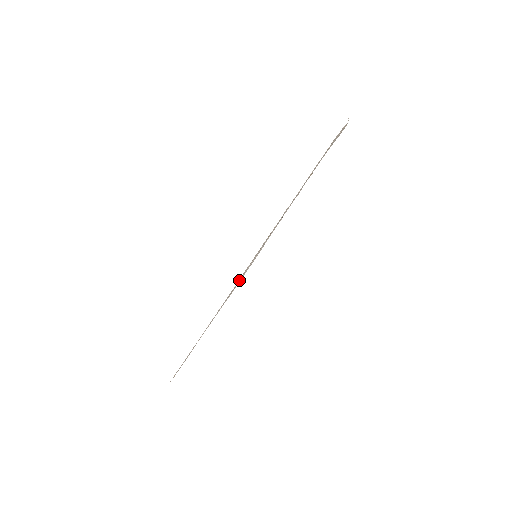
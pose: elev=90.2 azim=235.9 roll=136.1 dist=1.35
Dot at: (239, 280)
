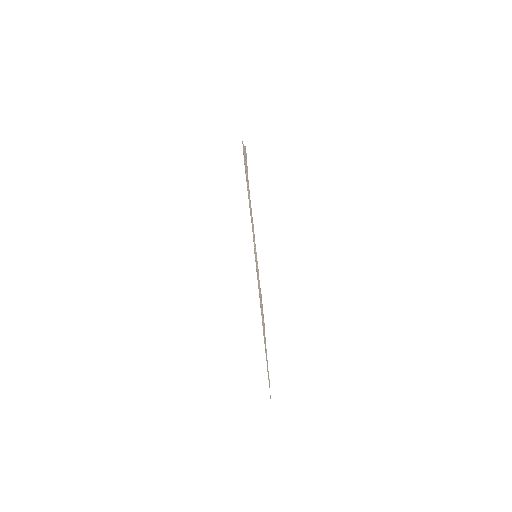
Dot at: (251, 220)
